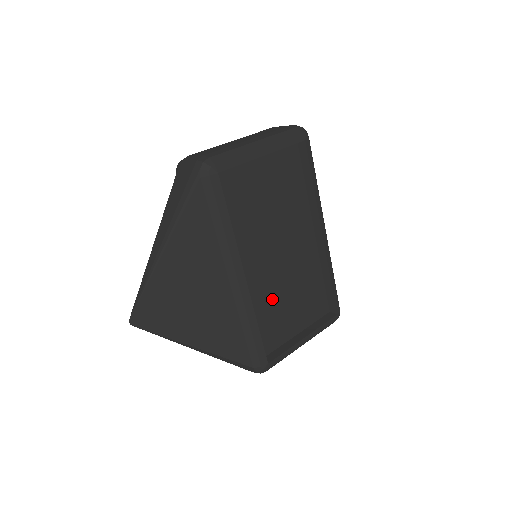
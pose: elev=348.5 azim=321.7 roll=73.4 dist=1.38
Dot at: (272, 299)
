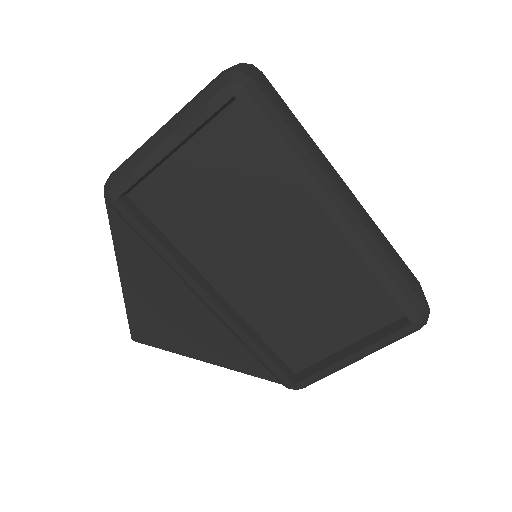
Dot at: (281, 312)
